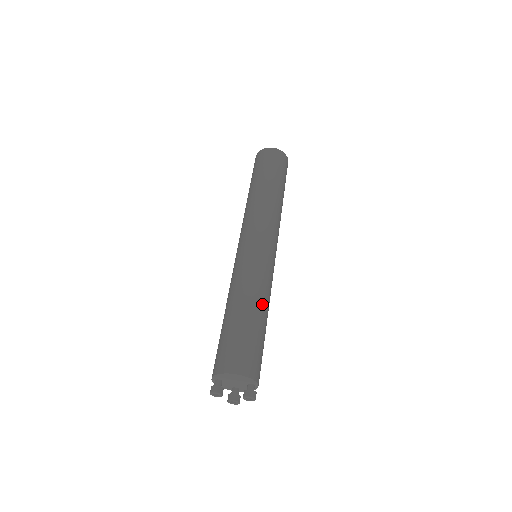
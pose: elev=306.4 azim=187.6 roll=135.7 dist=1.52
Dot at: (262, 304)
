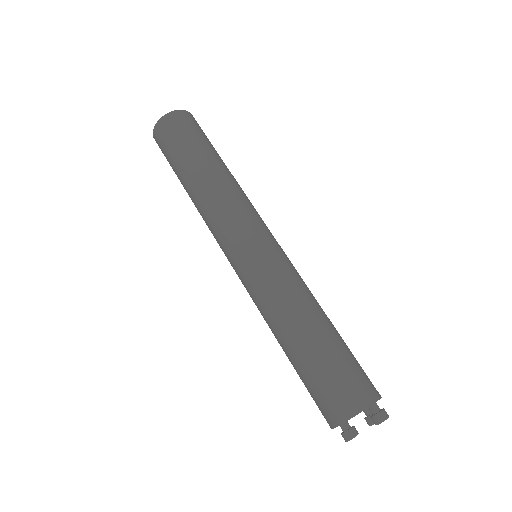
Dot at: (302, 318)
